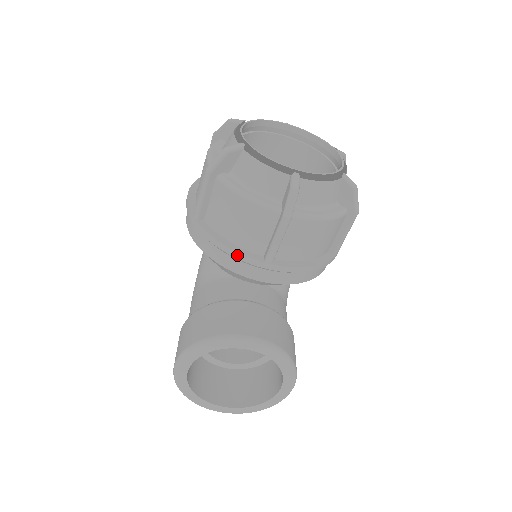
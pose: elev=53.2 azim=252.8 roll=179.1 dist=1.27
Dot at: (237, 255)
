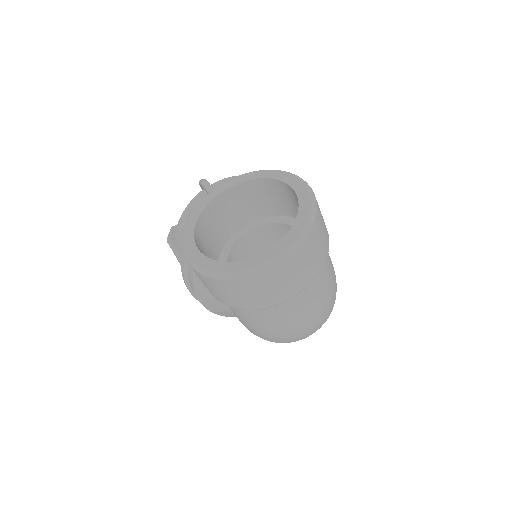
Dot at: occluded
